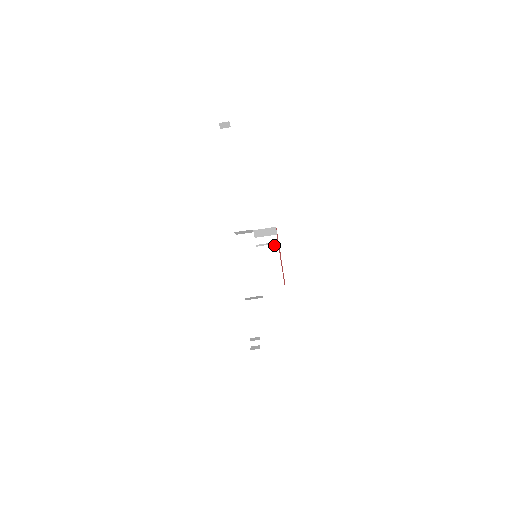
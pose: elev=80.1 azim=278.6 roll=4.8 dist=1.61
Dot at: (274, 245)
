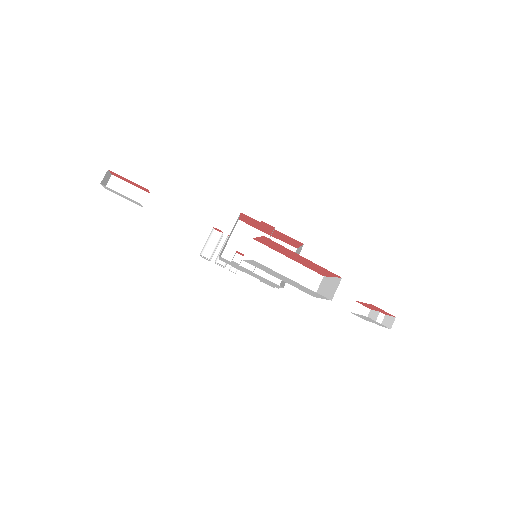
Dot at: (248, 230)
